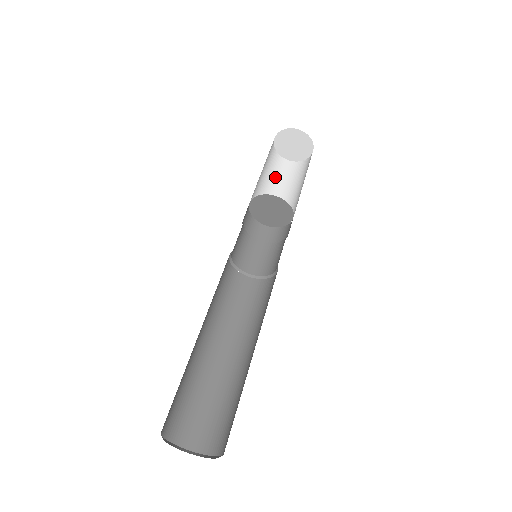
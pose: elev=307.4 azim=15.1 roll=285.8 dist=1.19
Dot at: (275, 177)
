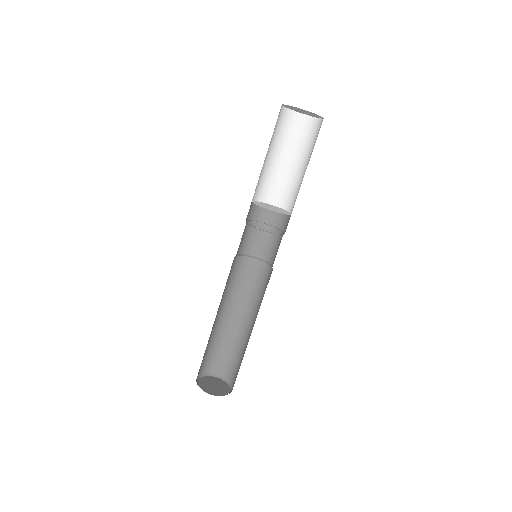
Dot at: (287, 144)
